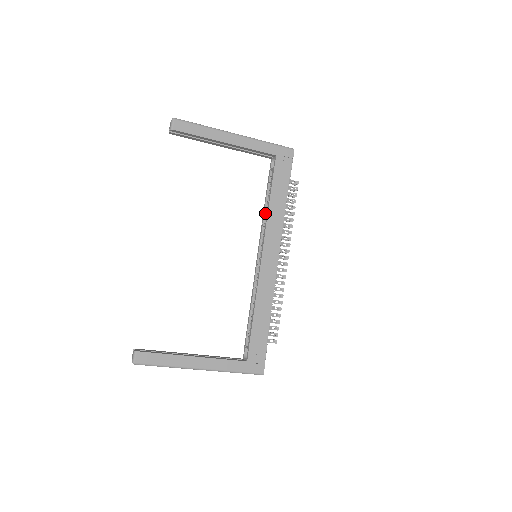
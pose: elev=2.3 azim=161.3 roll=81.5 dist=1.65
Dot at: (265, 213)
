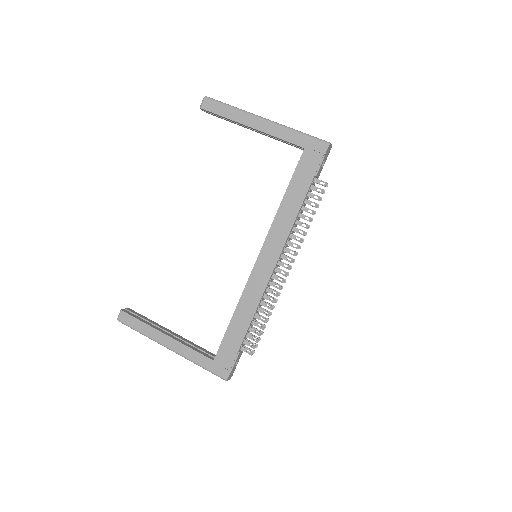
Dot at: occluded
